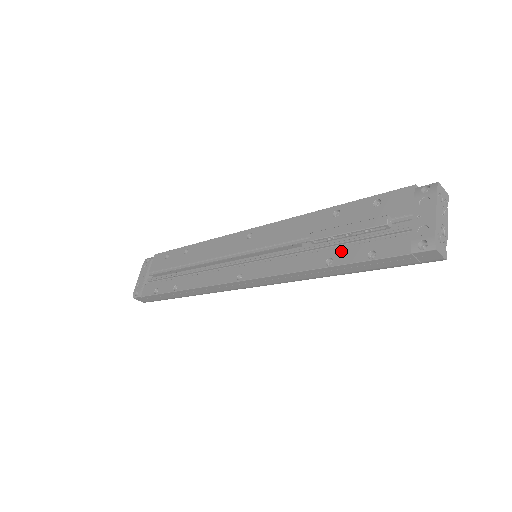
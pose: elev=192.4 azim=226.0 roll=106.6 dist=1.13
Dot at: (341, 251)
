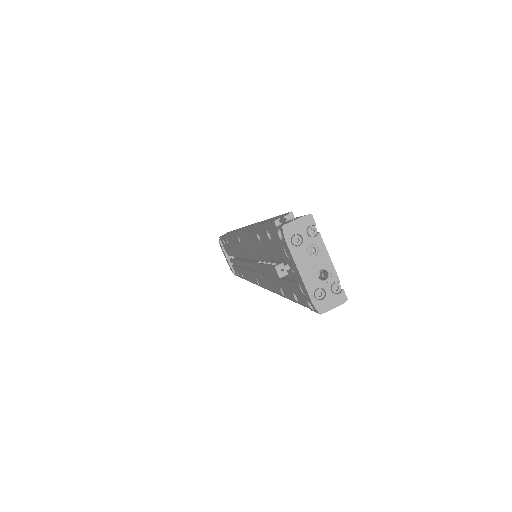
Dot at: (281, 284)
